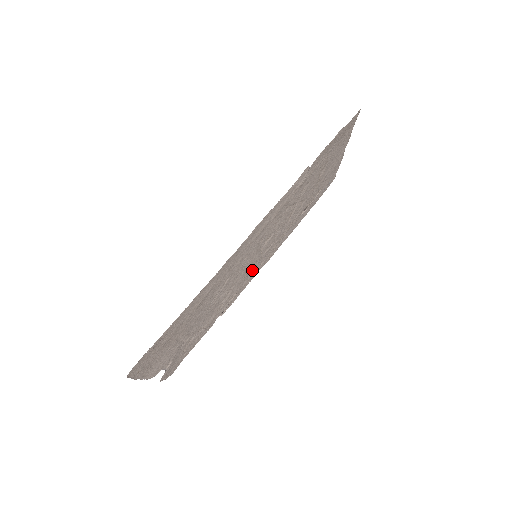
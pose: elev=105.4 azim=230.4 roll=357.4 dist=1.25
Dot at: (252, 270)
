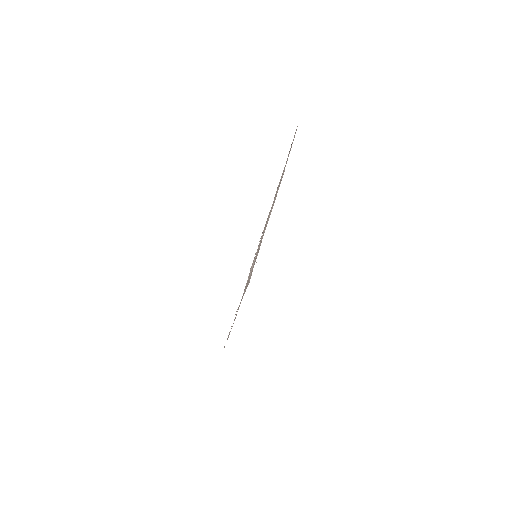
Dot at: occluded
